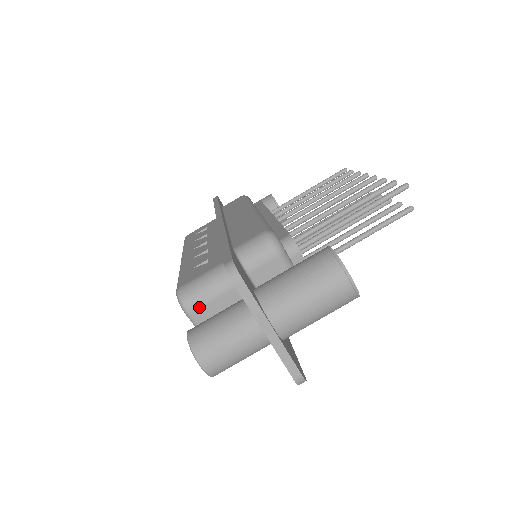
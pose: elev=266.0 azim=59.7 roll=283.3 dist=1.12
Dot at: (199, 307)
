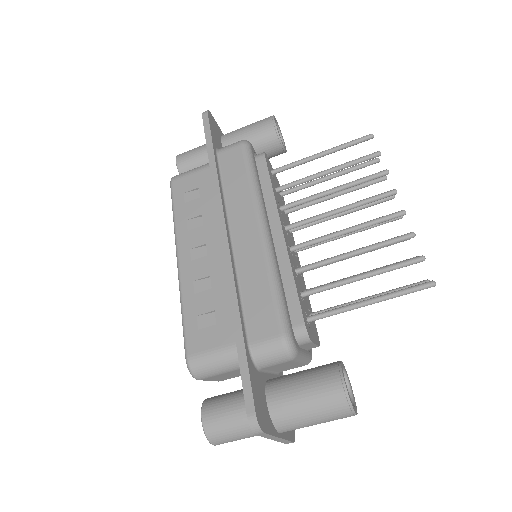
Dot at: (209, 377)
